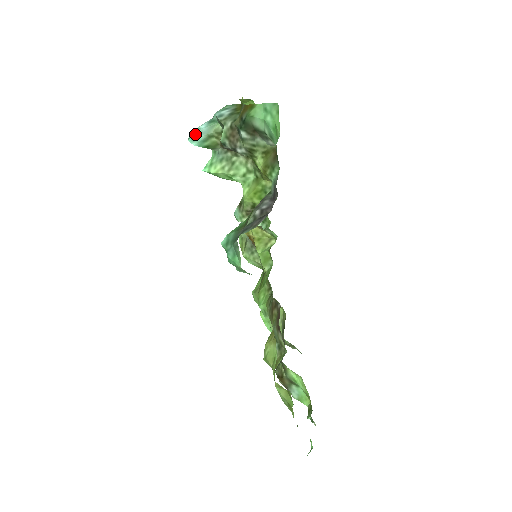
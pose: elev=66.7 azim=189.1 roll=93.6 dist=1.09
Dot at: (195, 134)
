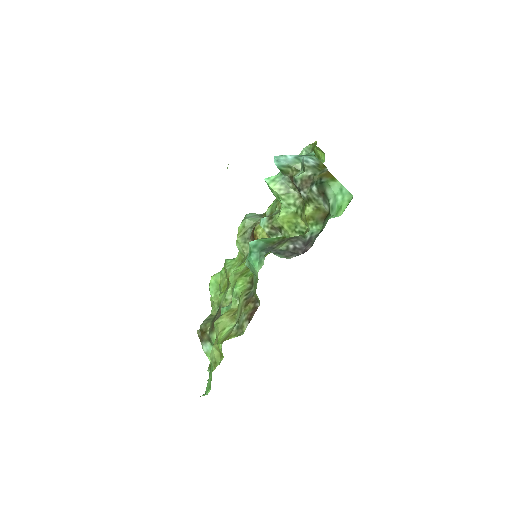
Dot at: (281, 158)
